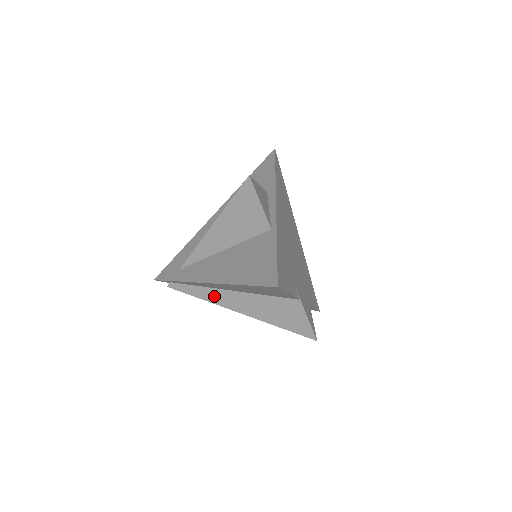
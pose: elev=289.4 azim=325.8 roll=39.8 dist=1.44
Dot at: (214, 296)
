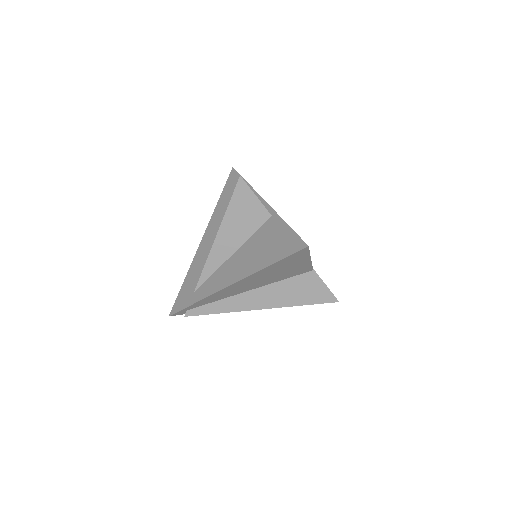
Dot at: (234, 304)
